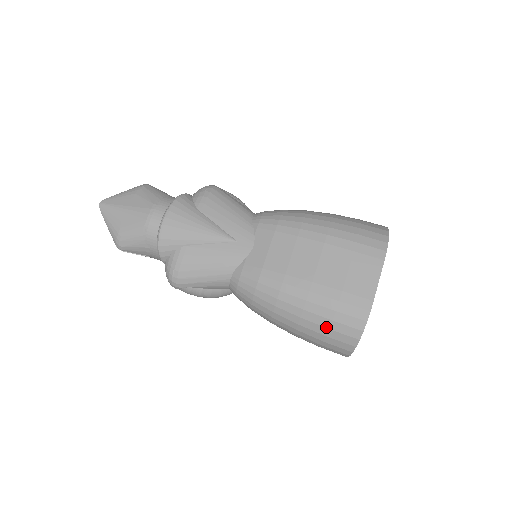
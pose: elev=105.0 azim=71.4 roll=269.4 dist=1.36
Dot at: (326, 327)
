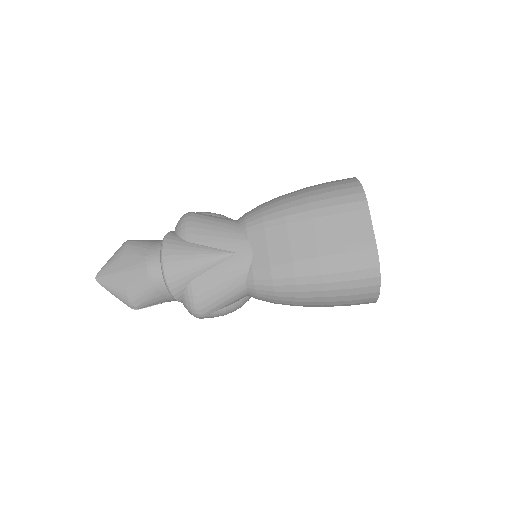
Dot at: (348, 288)
